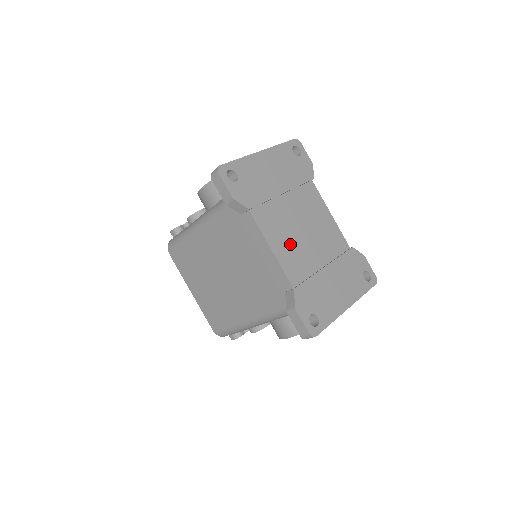
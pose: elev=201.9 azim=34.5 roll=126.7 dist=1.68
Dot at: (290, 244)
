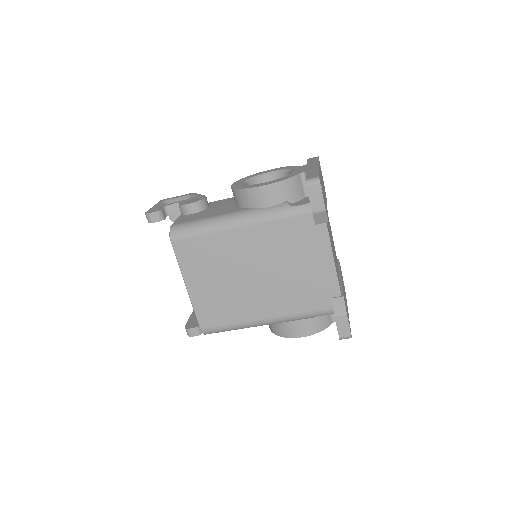
Dot at: (334, 256)
